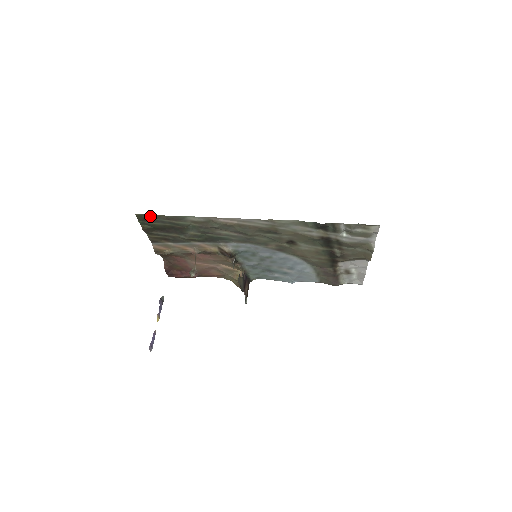
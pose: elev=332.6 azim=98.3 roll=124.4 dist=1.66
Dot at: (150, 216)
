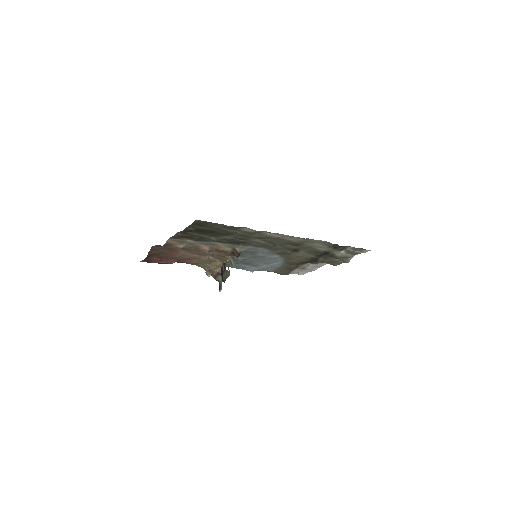
Dot at: (209, 223)
